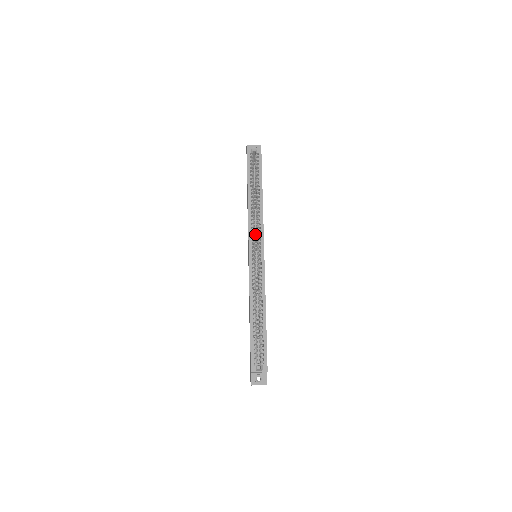
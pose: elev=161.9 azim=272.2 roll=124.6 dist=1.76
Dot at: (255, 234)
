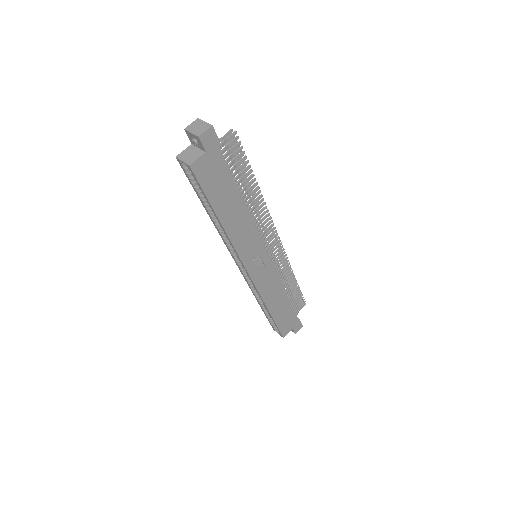
Dot at: occluded
